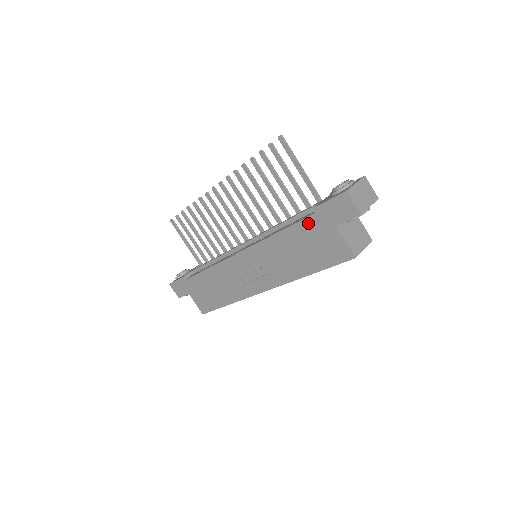
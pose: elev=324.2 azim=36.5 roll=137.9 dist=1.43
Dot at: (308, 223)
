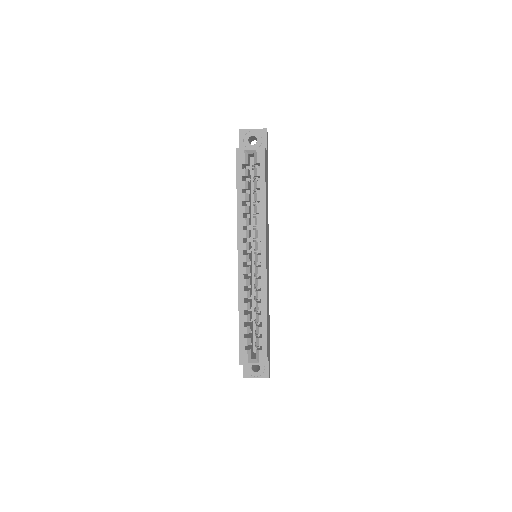
Dot at: occluded
